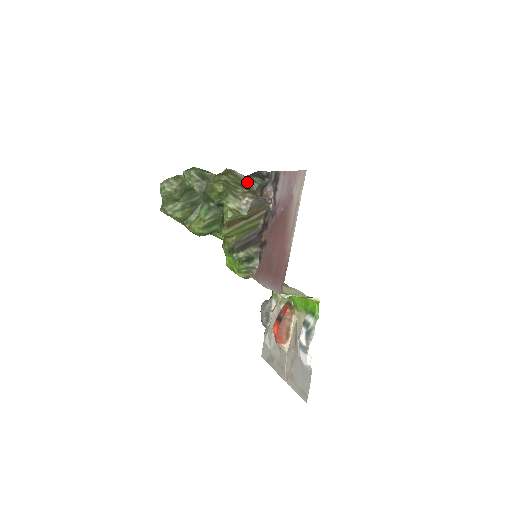
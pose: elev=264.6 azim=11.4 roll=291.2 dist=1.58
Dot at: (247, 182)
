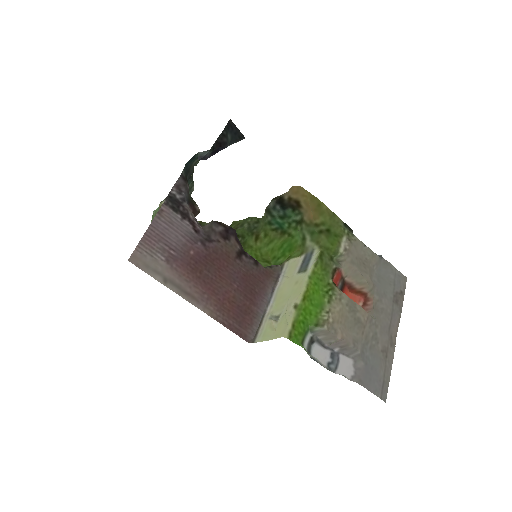
Dot at: occluded
